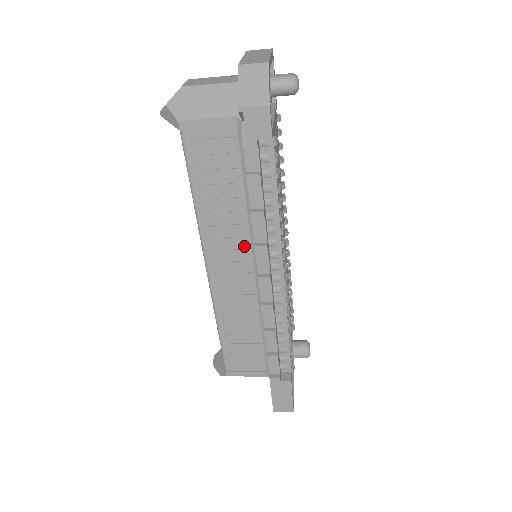
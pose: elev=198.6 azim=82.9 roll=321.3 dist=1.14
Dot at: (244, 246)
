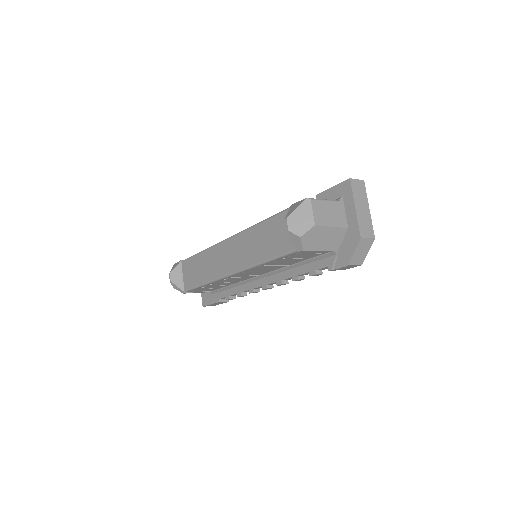
Dot at: (267, 271)
